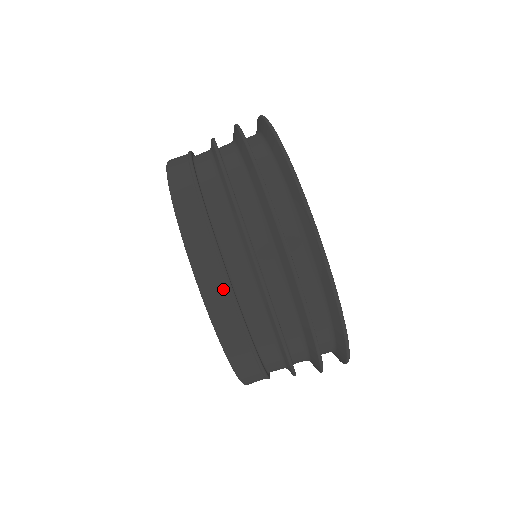
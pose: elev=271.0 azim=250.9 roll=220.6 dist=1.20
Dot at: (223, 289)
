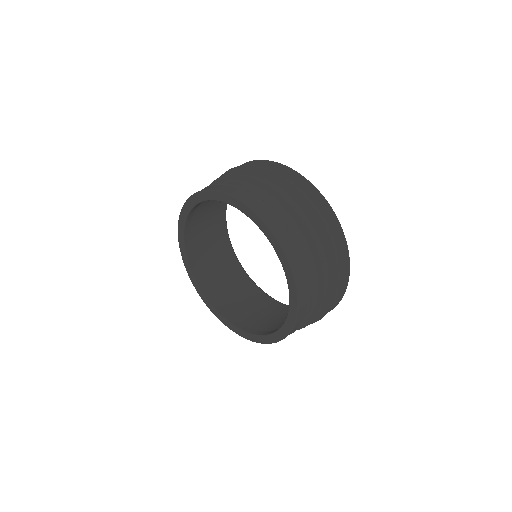
Dot at: (285, 231)
